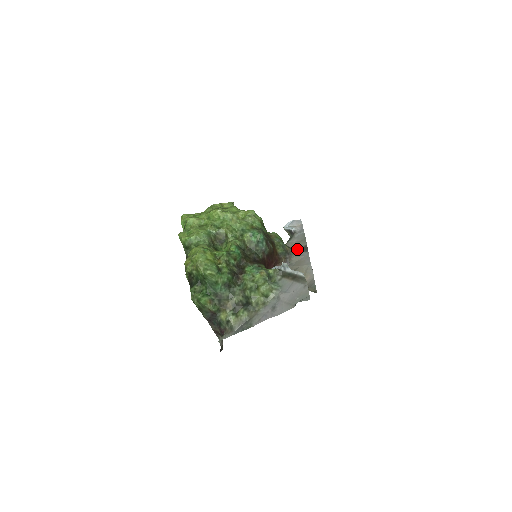
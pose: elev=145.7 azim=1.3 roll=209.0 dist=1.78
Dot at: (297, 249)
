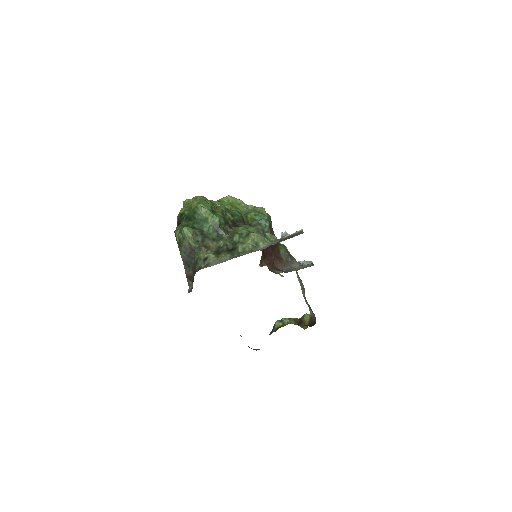
Dot at: occluded
